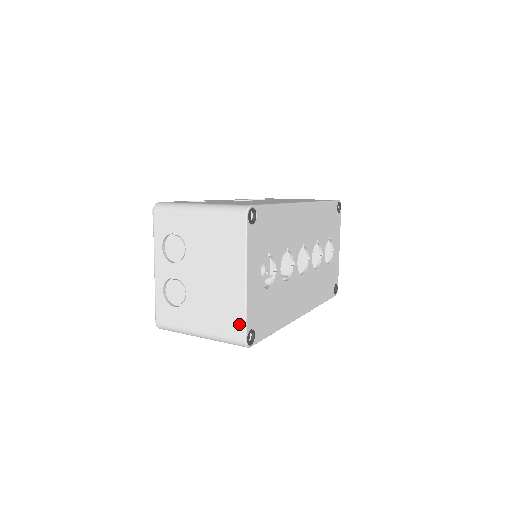
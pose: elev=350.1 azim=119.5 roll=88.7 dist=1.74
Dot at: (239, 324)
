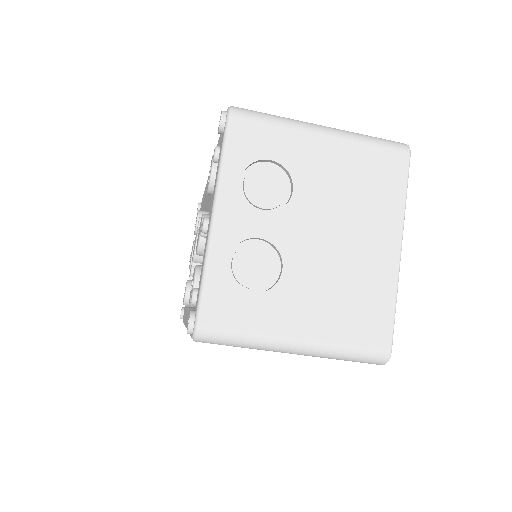
Dot at: (383, 322)
